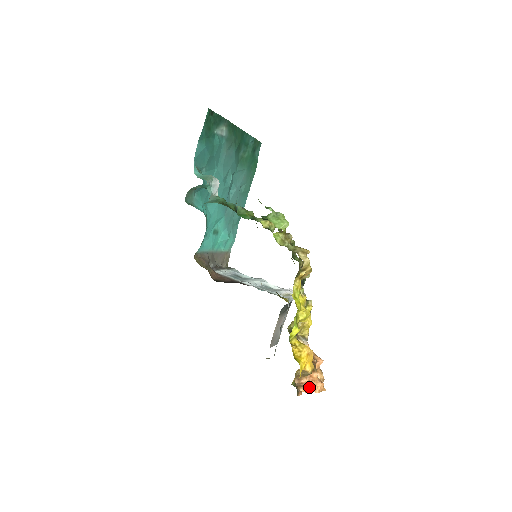
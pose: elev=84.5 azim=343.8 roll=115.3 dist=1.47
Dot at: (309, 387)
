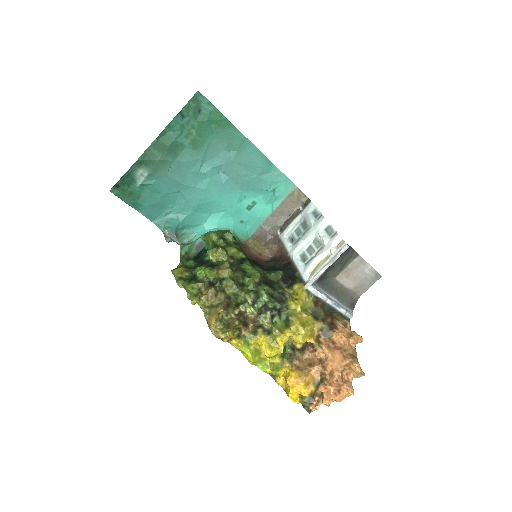
Dot at: (322, 402)
